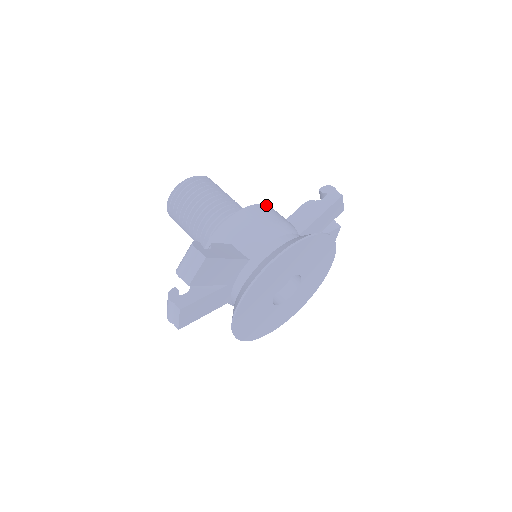
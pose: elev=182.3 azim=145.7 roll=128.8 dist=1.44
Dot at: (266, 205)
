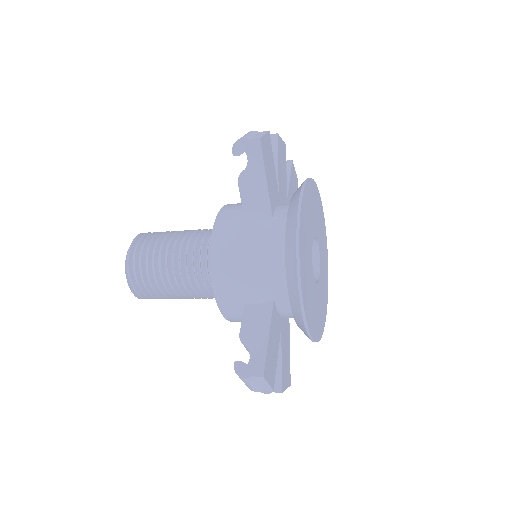
Dot at: (215, 228)
